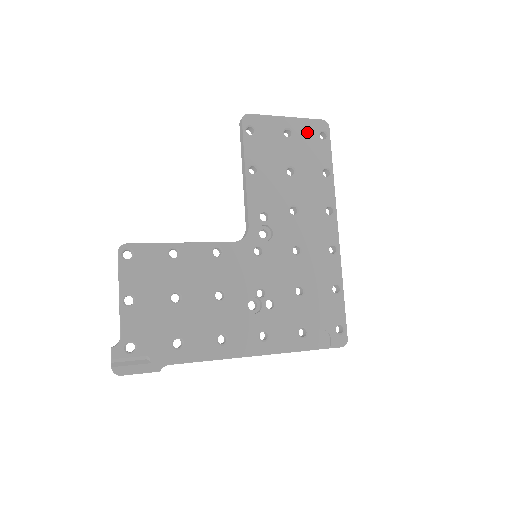
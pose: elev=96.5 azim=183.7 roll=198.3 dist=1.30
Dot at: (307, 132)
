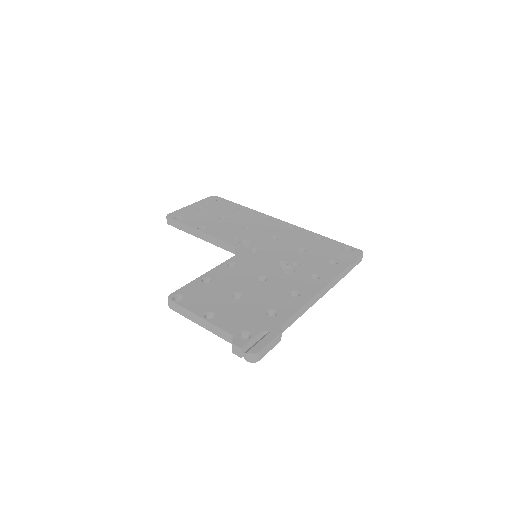
Dot at: (209, 203)
